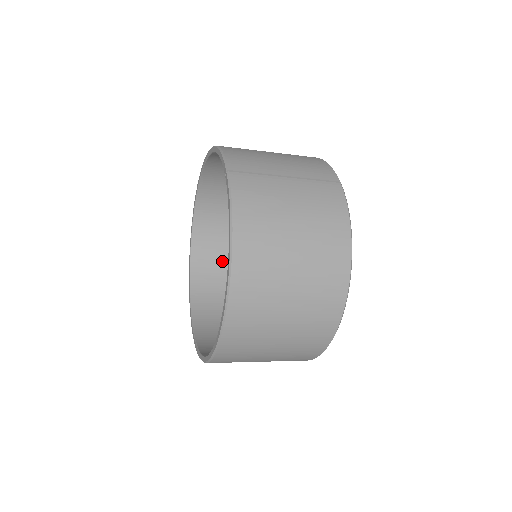
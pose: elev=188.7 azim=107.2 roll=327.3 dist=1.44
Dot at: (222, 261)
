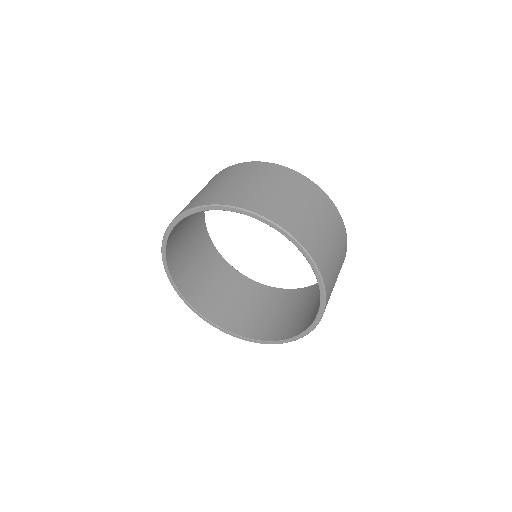
Dot at: occluded
